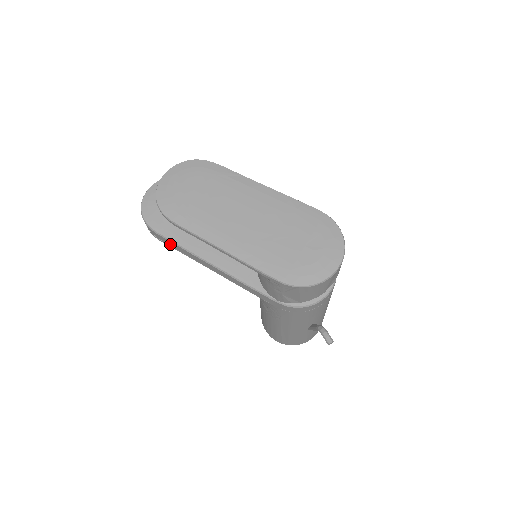
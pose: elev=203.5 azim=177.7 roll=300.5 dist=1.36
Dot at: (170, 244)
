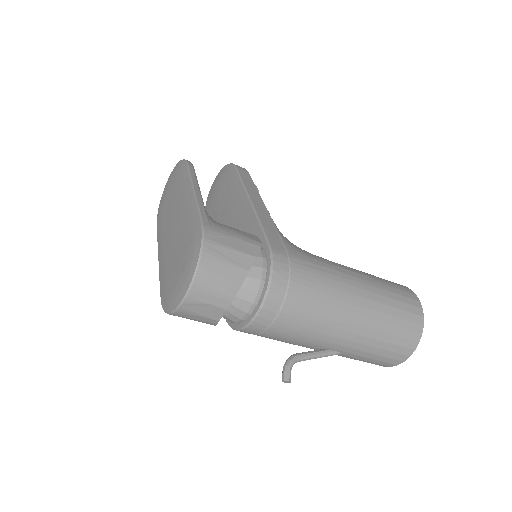
Dot at: occluded
